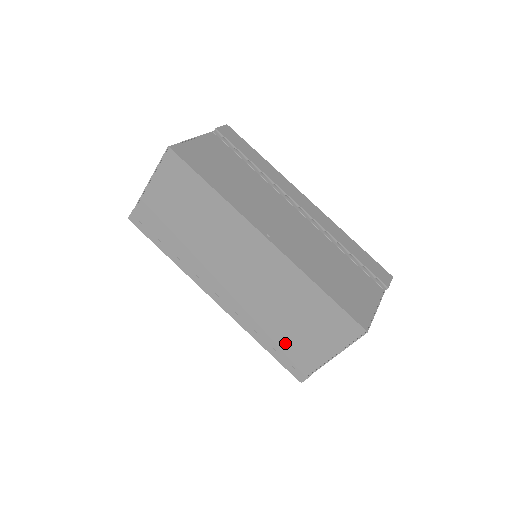
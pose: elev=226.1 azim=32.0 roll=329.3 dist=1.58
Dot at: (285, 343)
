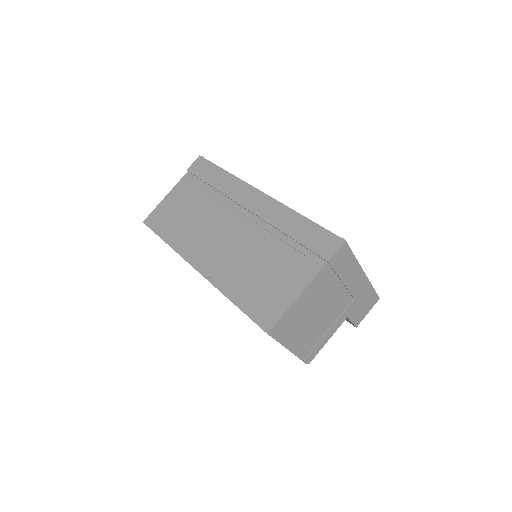
Dot at: occluded
